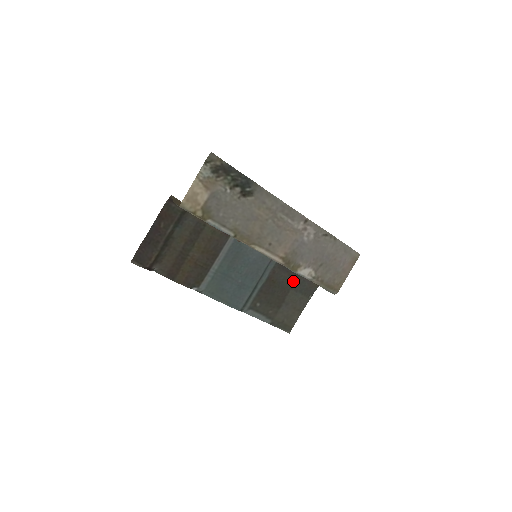
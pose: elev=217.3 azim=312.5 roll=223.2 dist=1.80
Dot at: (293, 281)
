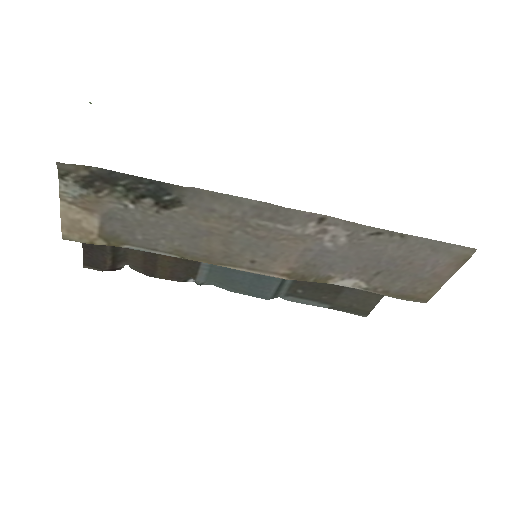
Dot at: occluded
